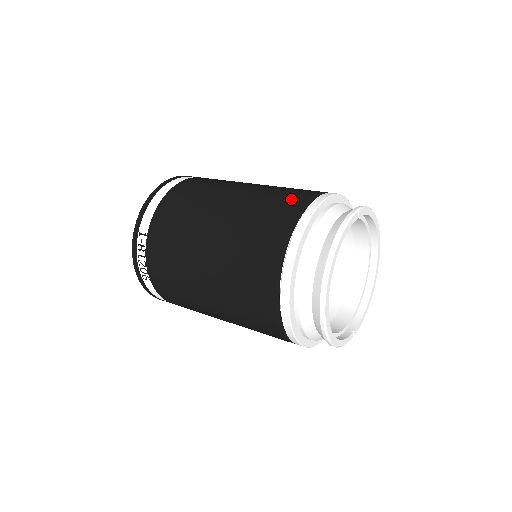
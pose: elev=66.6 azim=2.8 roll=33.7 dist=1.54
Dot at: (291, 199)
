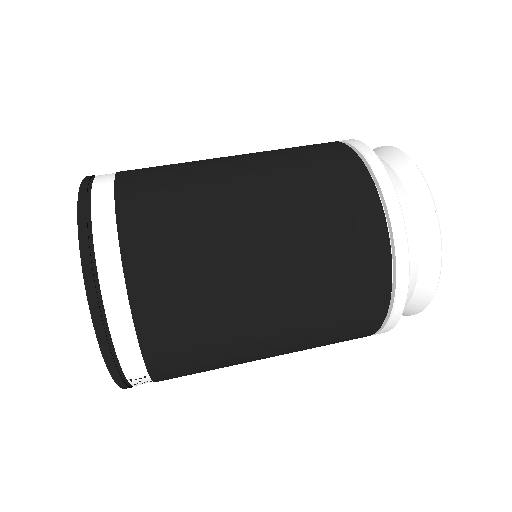
Dot at: (364, 252)
